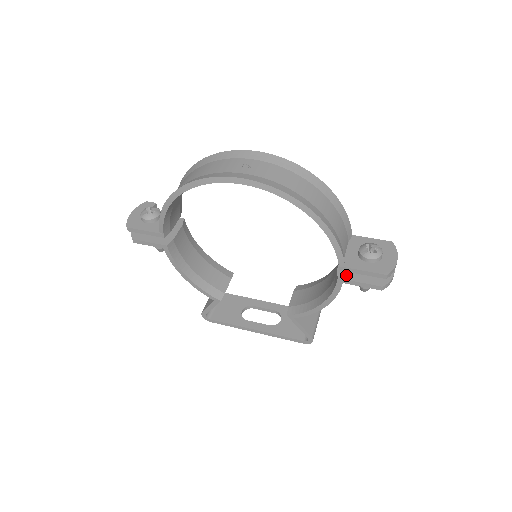
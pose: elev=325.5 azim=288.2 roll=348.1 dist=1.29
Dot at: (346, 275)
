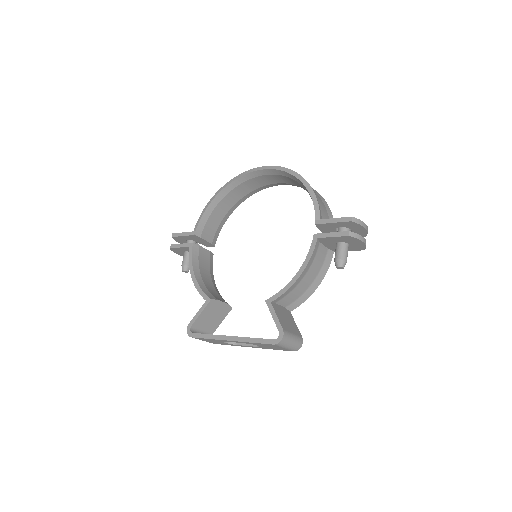
Dot at: occluded
